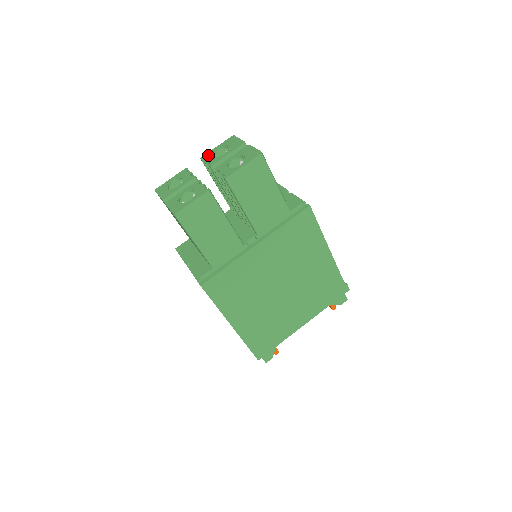
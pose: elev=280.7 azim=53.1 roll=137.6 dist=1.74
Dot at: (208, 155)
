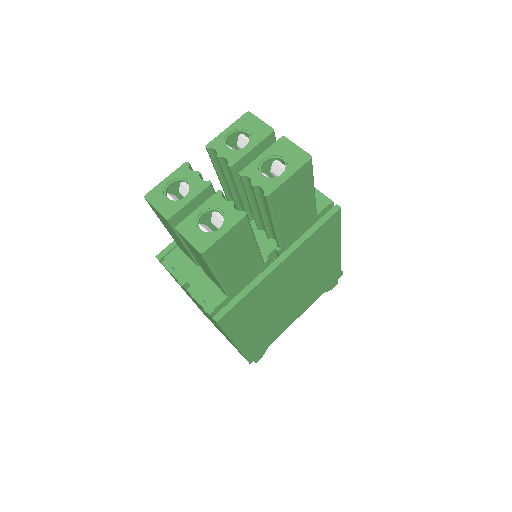
Dot at: (218, 143)
